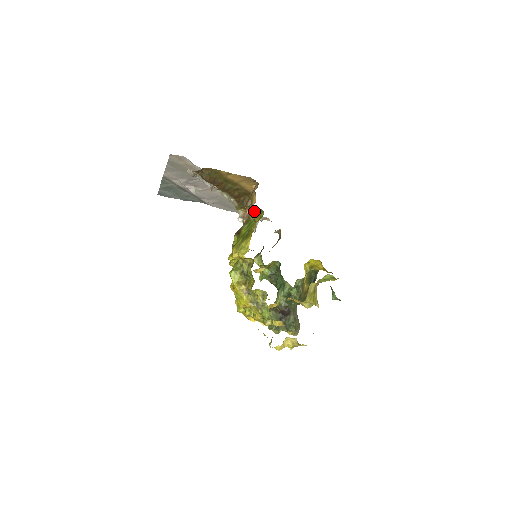
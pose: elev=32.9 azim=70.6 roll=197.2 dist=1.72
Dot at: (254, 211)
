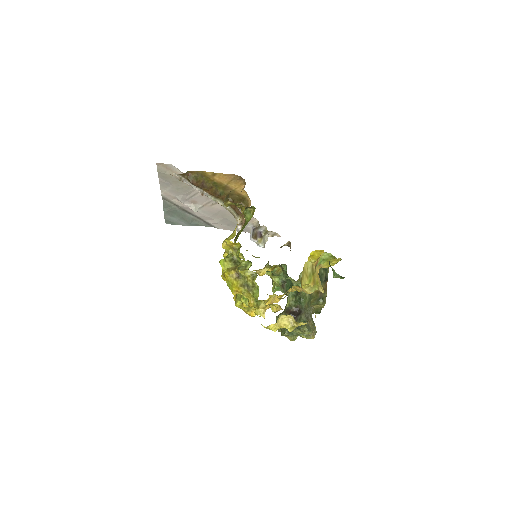
Dot at: (247, 210)
